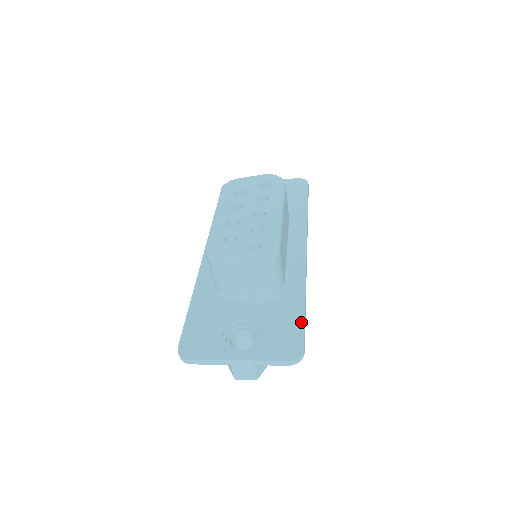
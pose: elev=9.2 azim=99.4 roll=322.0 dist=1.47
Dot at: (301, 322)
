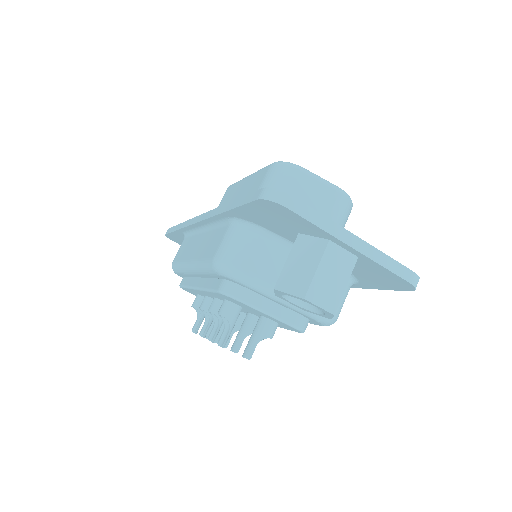
Dot at: occluded
